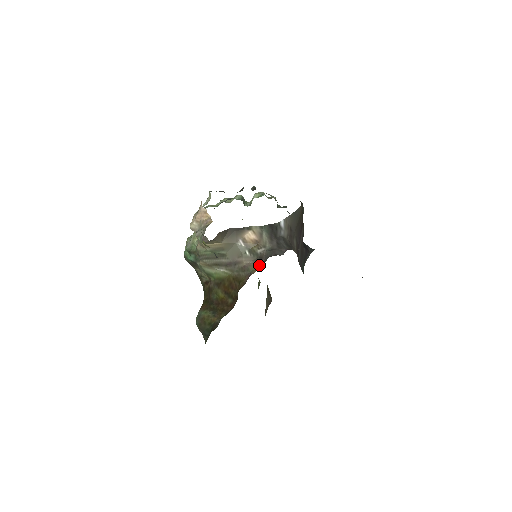
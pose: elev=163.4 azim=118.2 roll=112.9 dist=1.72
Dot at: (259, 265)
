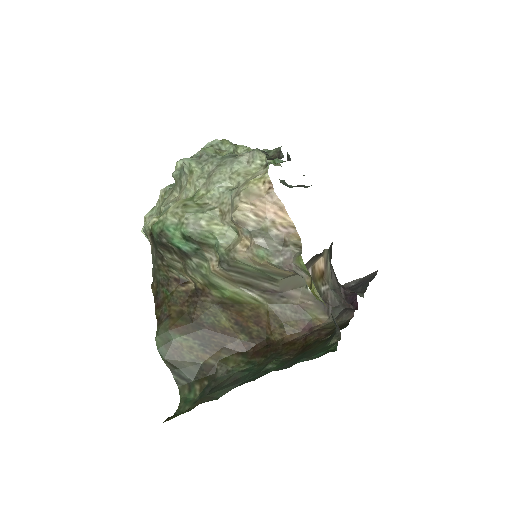
Dot at: (324, 313)
